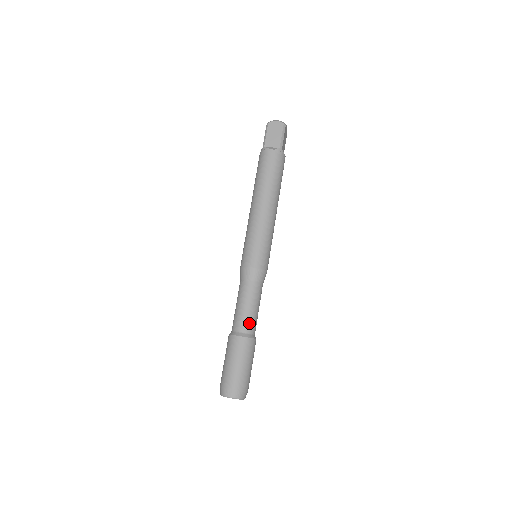
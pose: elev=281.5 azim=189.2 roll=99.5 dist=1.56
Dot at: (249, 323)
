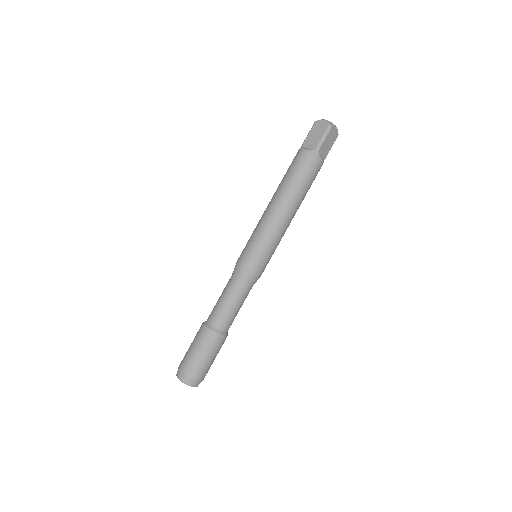
Dot at: (220, 318)
